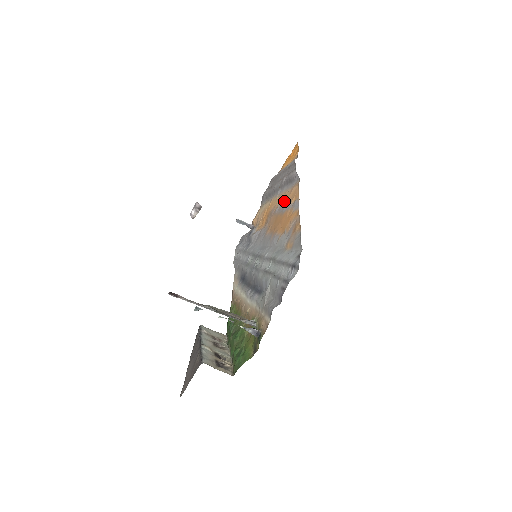
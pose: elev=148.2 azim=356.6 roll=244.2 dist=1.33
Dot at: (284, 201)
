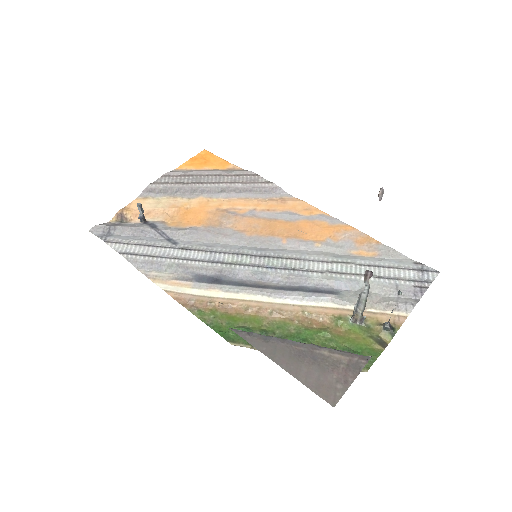
Dot at: (272, 209)
